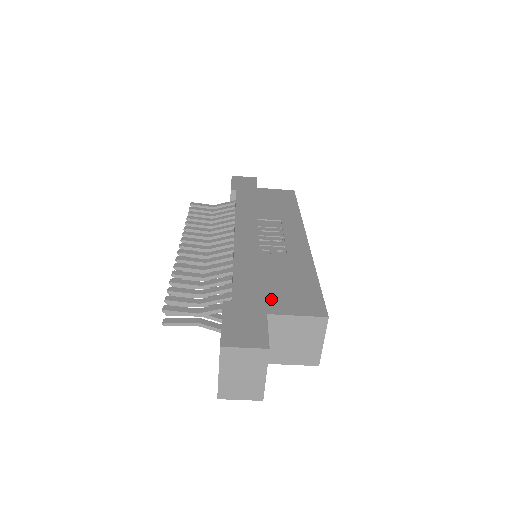
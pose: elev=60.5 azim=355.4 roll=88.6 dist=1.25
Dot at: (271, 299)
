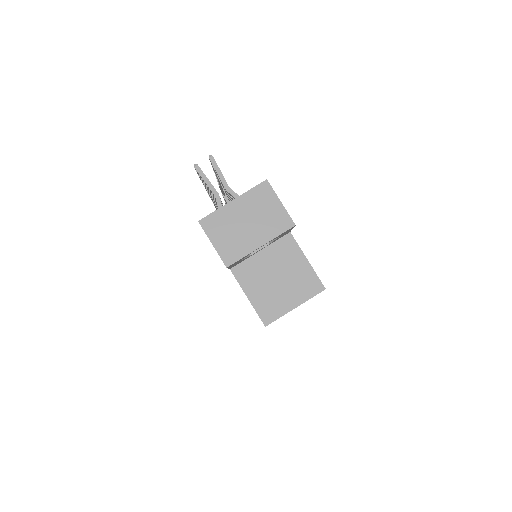
Dot at: occluded
